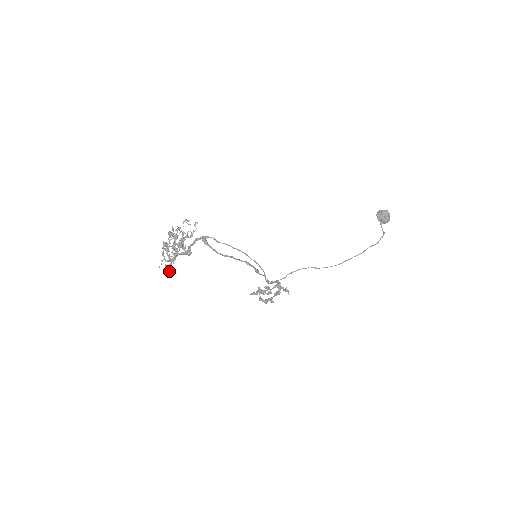
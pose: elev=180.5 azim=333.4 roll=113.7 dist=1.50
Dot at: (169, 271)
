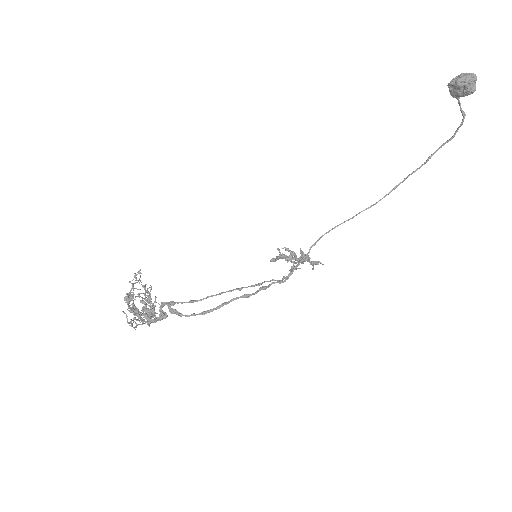
Dot at: occluded
